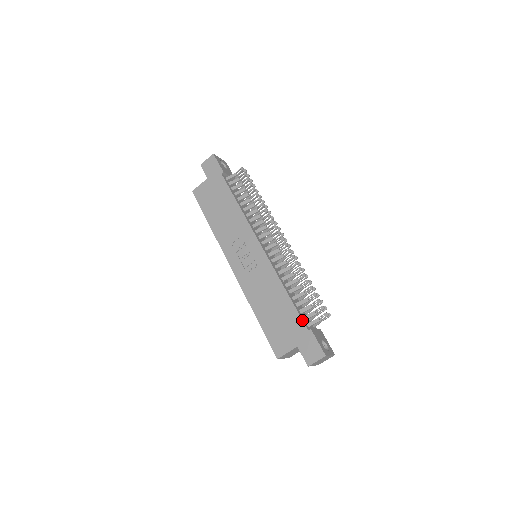
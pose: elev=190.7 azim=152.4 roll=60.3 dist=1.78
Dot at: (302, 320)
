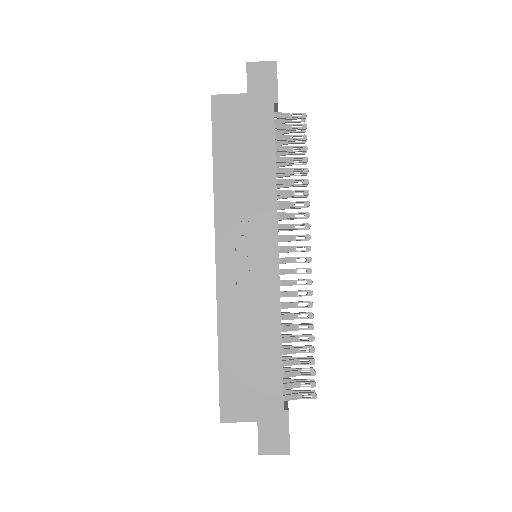
Dot at: occluded
